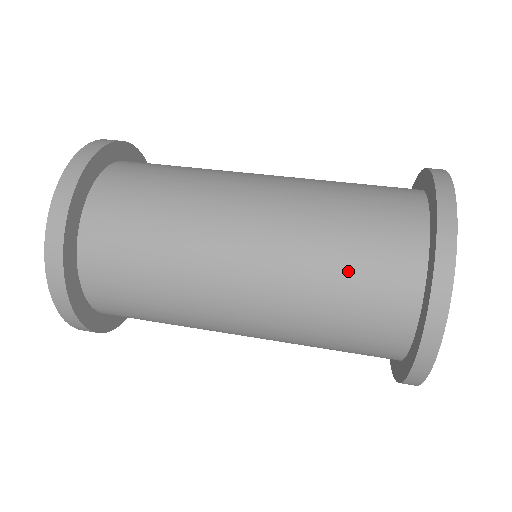
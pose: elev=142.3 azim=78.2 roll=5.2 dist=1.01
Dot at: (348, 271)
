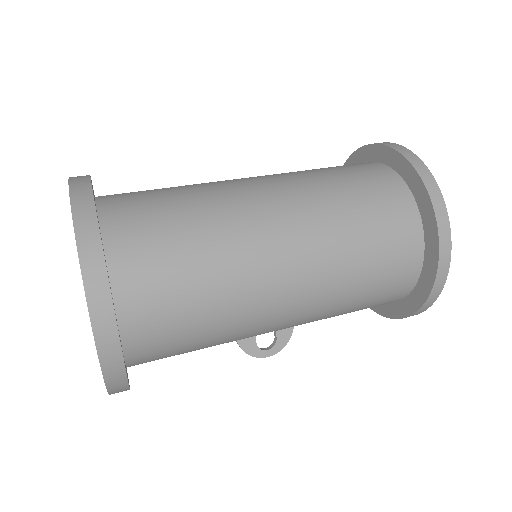
Dot at: (358, 196)
